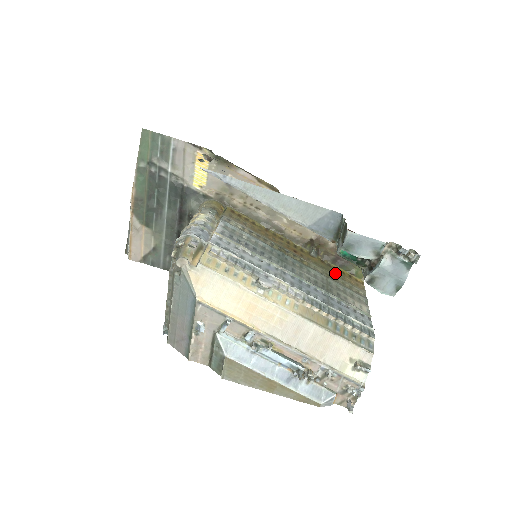
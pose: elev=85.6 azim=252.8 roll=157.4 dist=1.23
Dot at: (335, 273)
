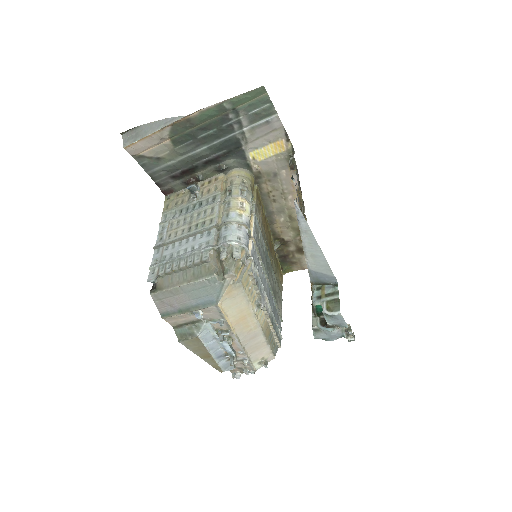
Dot at: (277, 270)
